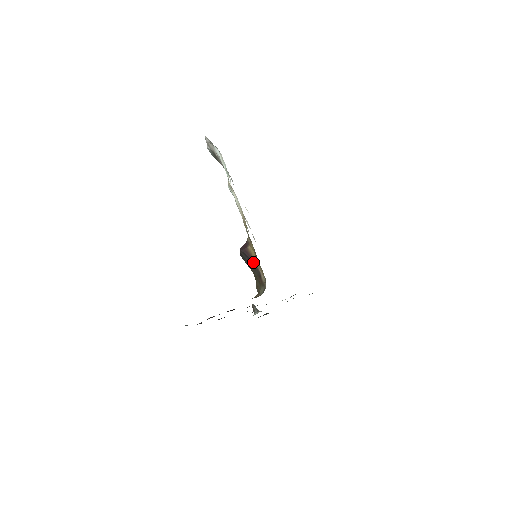
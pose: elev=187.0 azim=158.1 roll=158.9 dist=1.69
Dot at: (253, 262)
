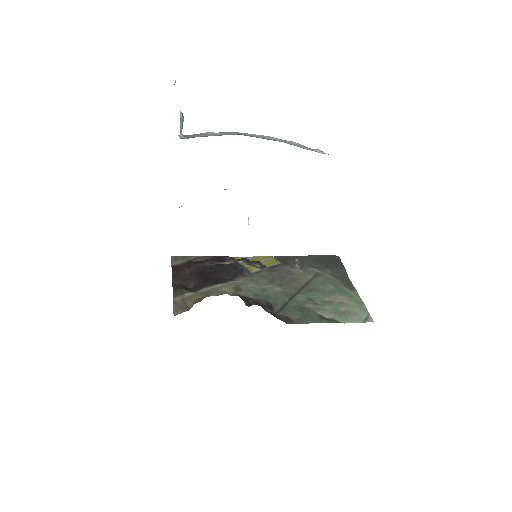
Dot at: occluded
